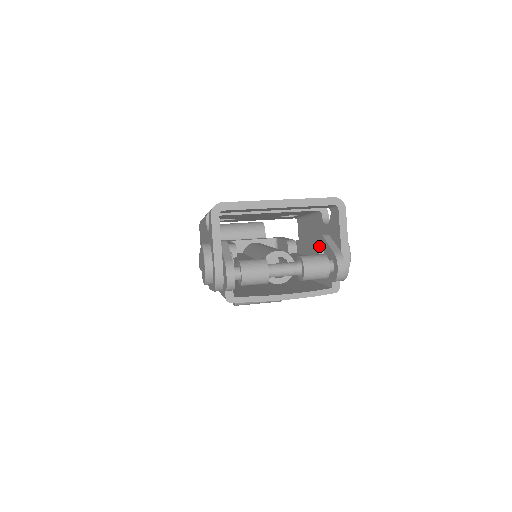
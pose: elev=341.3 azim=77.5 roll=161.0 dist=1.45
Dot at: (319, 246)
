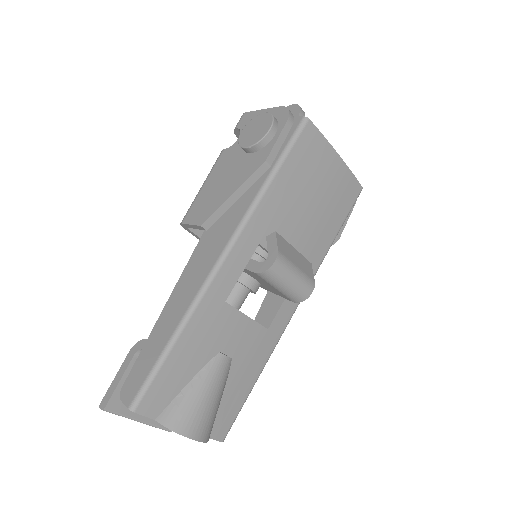
Dot at: occluded
